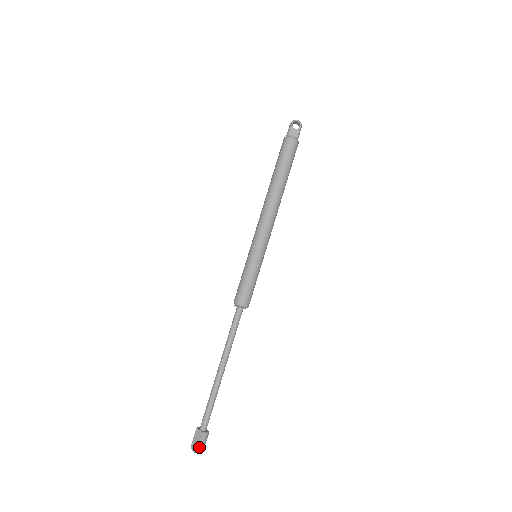
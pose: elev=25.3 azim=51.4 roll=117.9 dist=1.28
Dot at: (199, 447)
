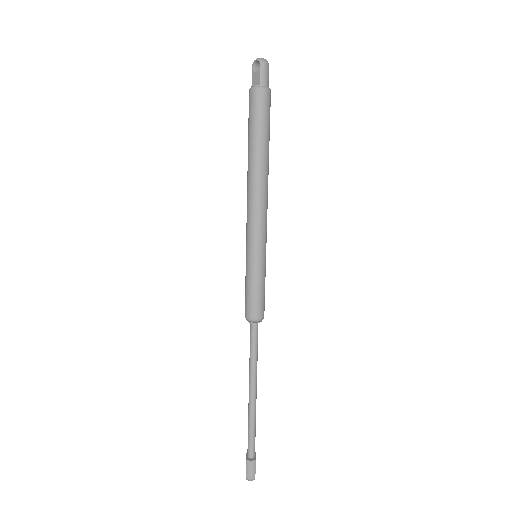
Dot at: (246, 474)
